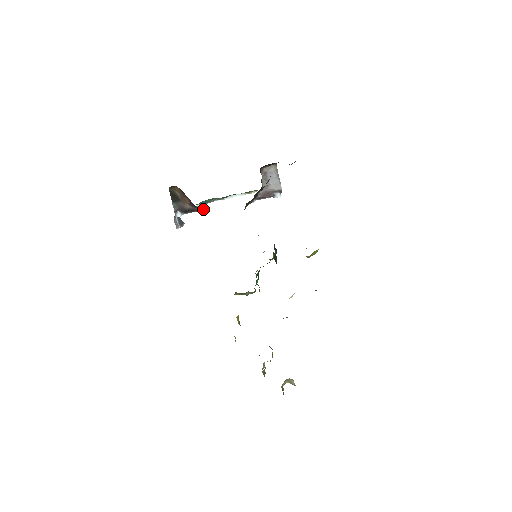
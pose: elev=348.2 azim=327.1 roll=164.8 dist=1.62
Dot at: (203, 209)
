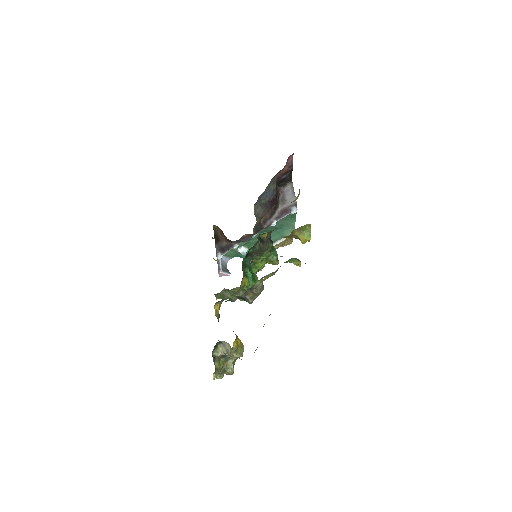
Dot at: (244, 253)
